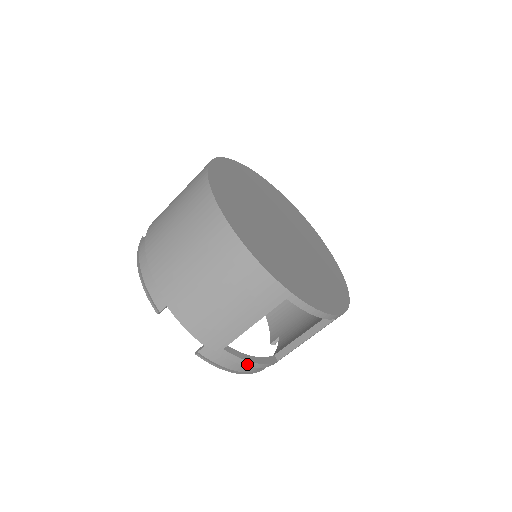
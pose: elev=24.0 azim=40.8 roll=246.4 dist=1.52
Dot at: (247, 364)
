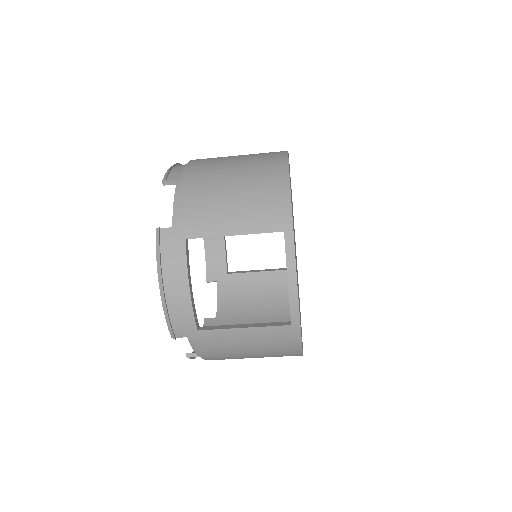
Dot at: (183, 282)
